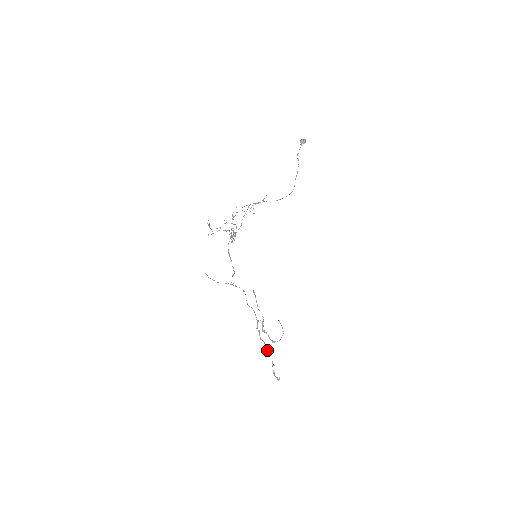
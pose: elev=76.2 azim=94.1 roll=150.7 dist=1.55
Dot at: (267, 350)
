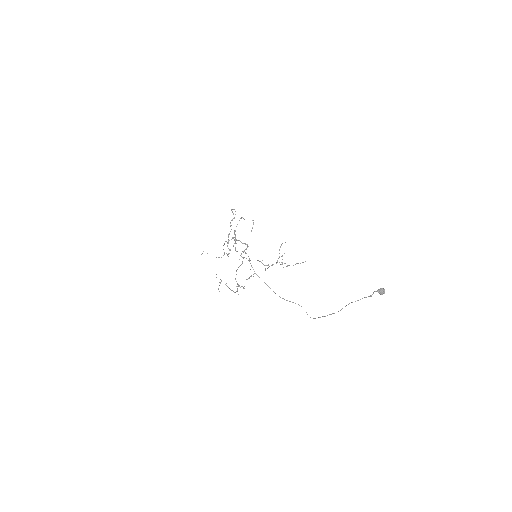
Dot at: occluded
